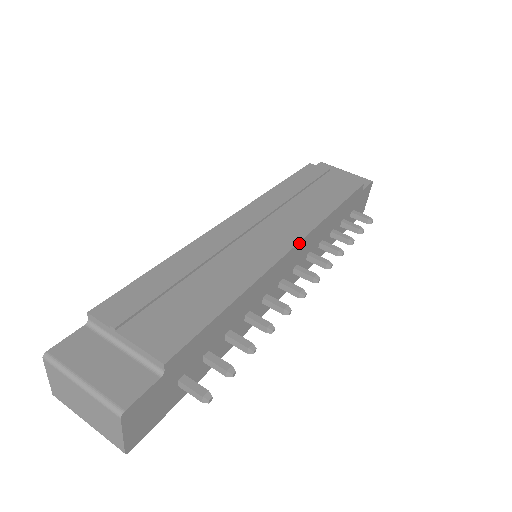
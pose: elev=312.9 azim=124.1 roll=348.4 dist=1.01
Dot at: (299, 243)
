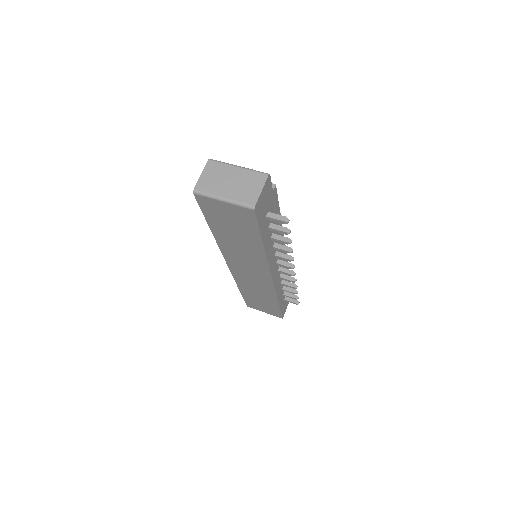
Dot at: occluded
